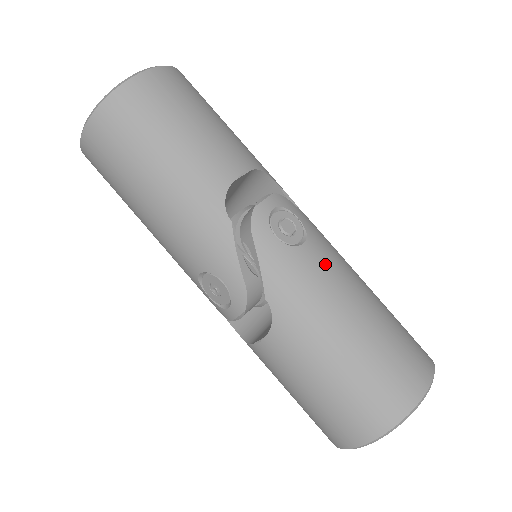
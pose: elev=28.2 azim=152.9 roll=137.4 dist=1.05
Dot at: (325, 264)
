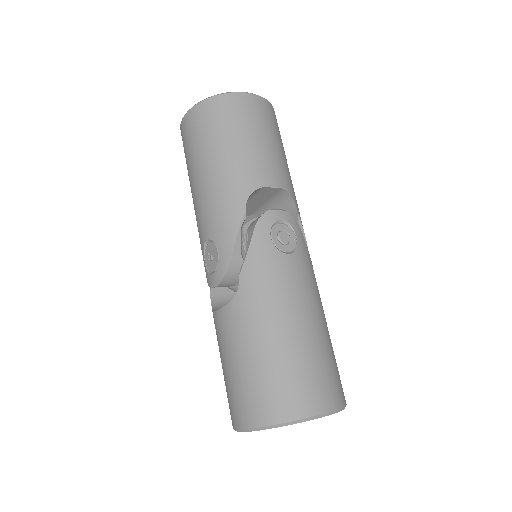
Dot at: (297, 277)
